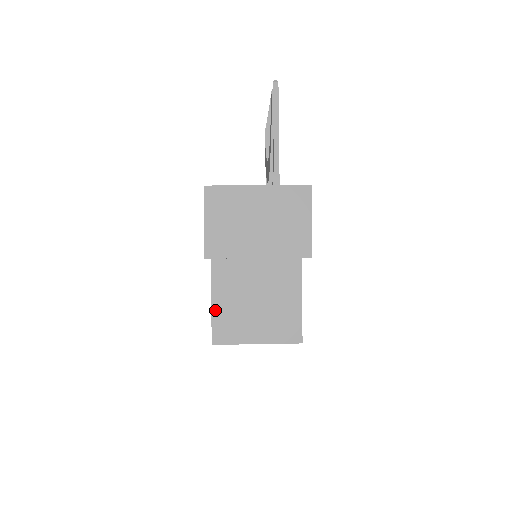
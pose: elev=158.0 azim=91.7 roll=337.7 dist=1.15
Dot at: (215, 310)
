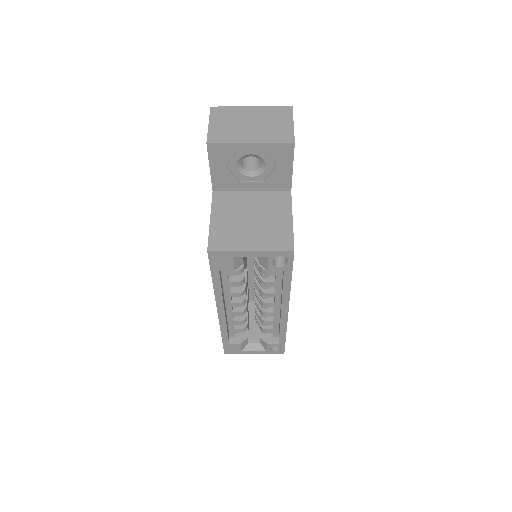
Dot at: (213, 225)
